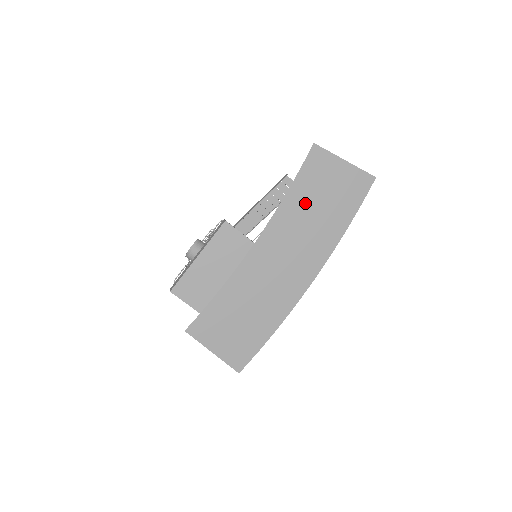
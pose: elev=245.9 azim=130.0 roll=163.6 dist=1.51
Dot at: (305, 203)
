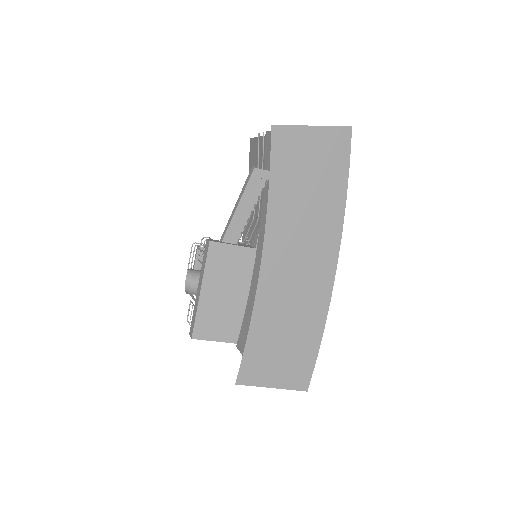
Dot at: (292, 193)
